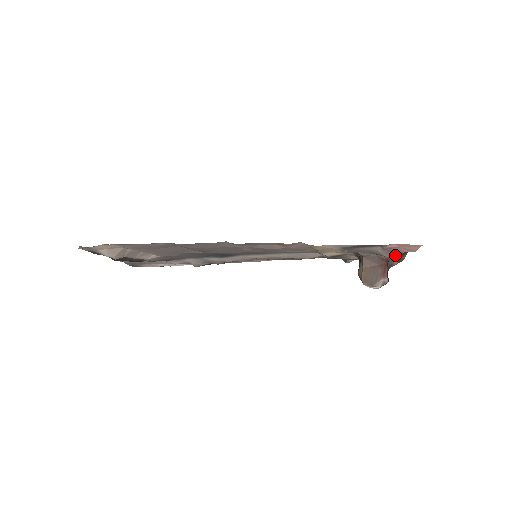
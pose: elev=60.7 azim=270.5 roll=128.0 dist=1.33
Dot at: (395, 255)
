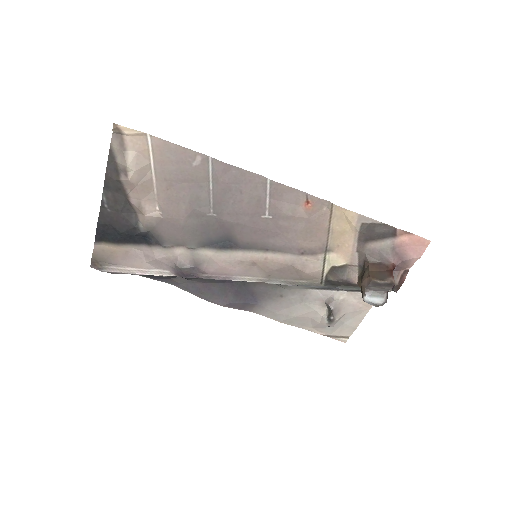
Dot at: (397, 272)
